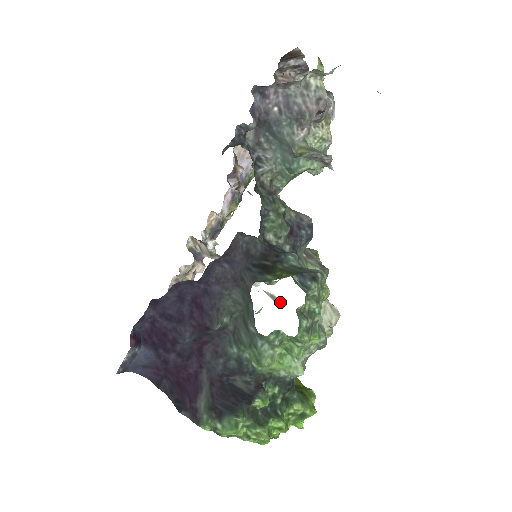
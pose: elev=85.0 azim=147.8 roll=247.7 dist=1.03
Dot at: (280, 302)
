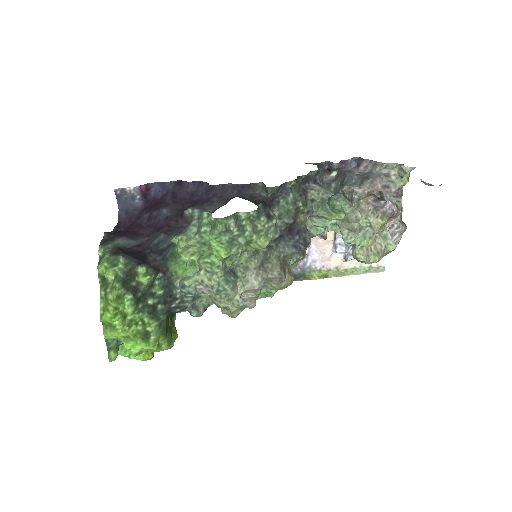
Dot at: occluded
